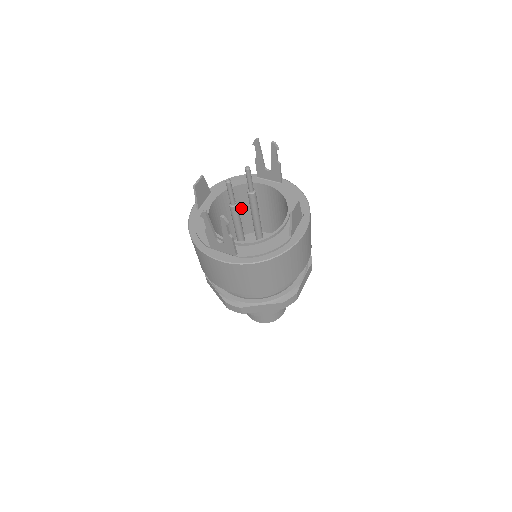
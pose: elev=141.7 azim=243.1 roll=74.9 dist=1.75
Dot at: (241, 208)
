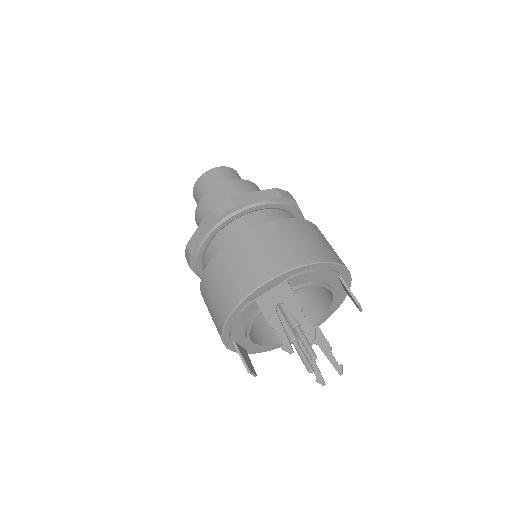
Dot at: occluded
